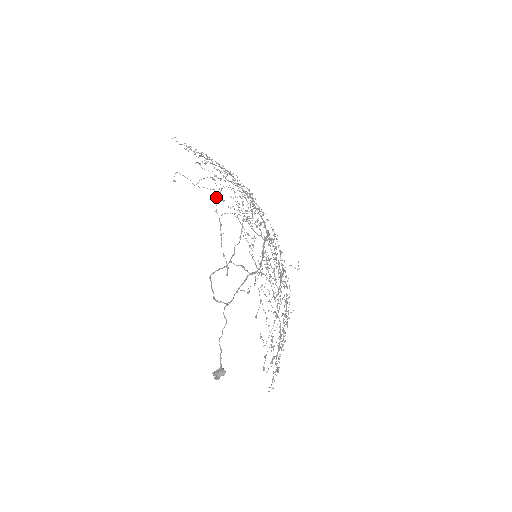
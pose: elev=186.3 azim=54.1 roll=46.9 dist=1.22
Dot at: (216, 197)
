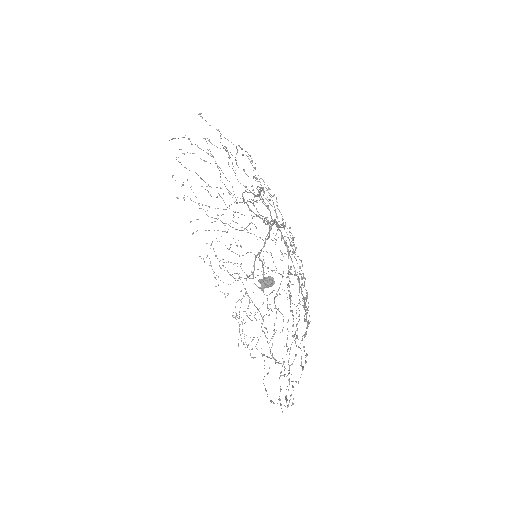
Dot at: occluded
